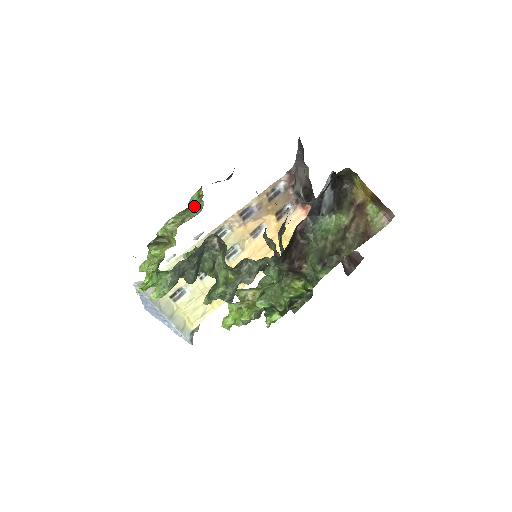
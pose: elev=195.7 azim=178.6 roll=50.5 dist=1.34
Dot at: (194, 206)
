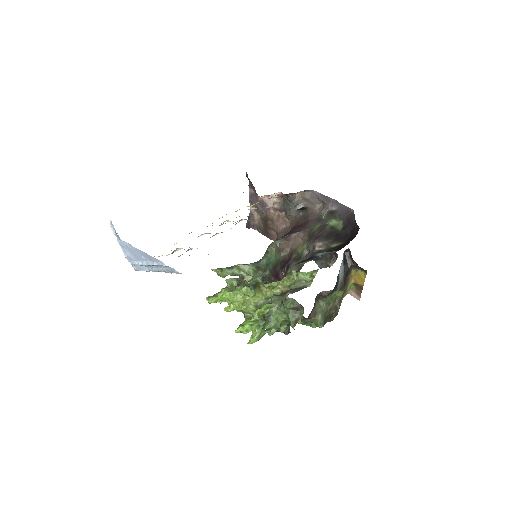
Dot at: (302, 279)
